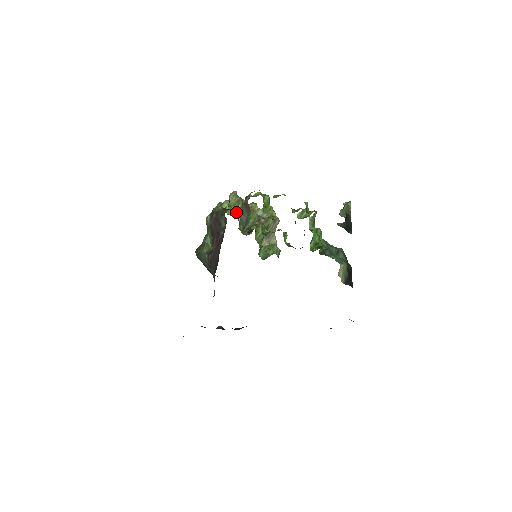
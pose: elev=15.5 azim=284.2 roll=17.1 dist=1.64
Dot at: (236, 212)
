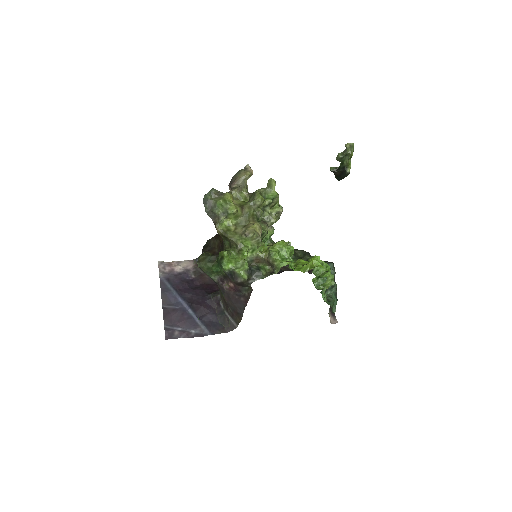
Dot at: (256, 260)
